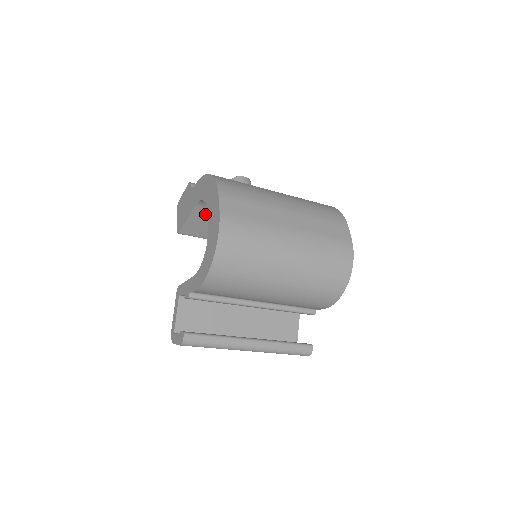
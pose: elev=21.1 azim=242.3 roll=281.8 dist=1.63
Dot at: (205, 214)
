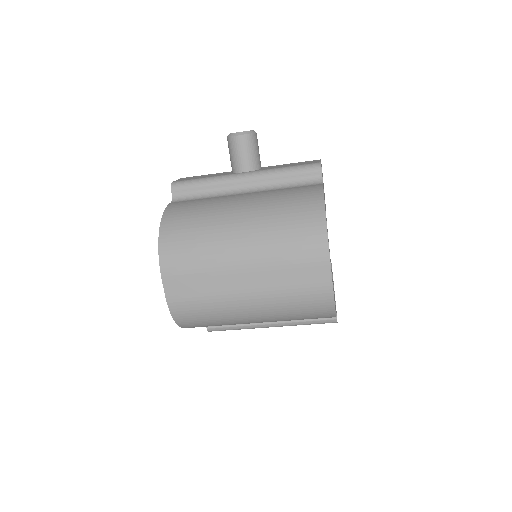
Dot at: occluded
